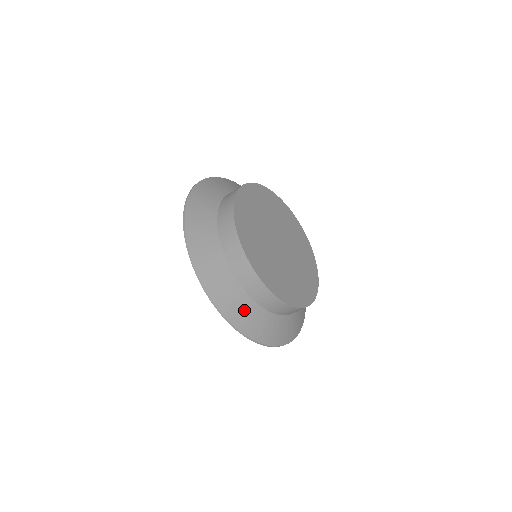
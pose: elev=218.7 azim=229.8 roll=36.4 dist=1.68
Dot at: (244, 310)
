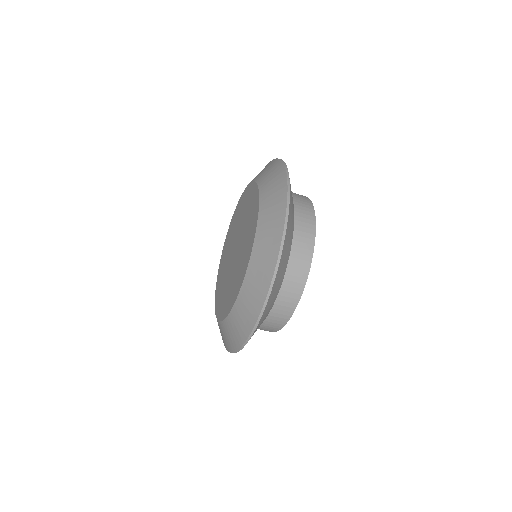
Dot at: (289, 241)
